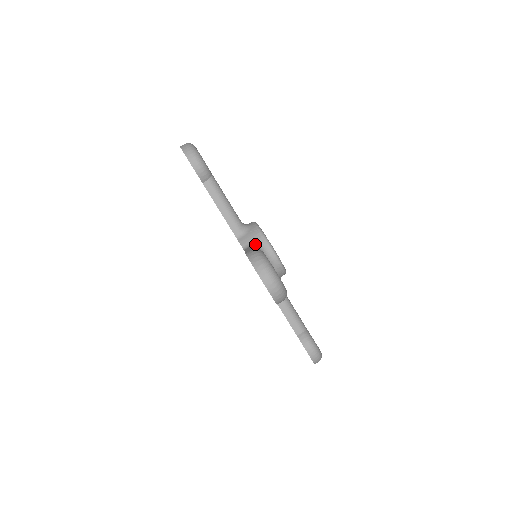
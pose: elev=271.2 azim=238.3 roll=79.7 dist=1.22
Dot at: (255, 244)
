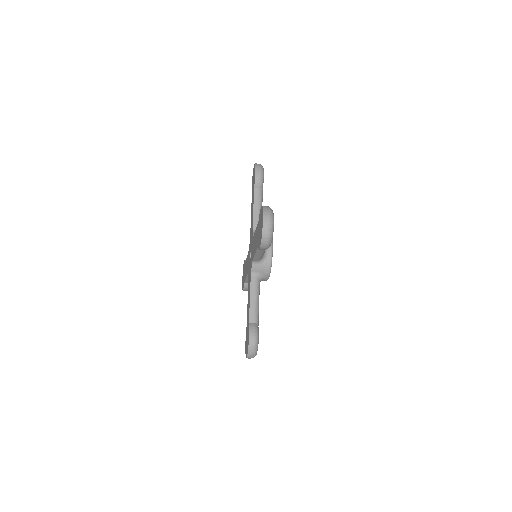
Dot at: (260, 275)
